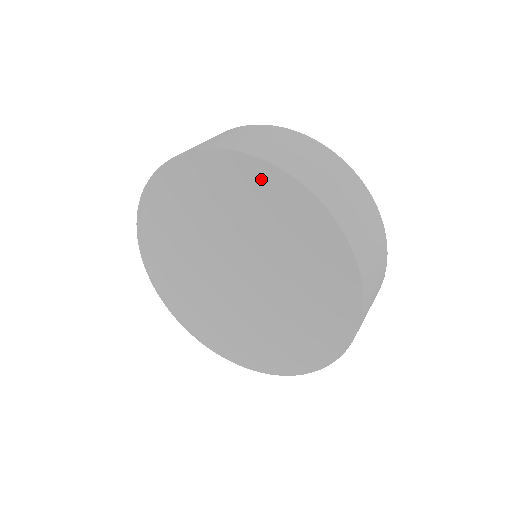
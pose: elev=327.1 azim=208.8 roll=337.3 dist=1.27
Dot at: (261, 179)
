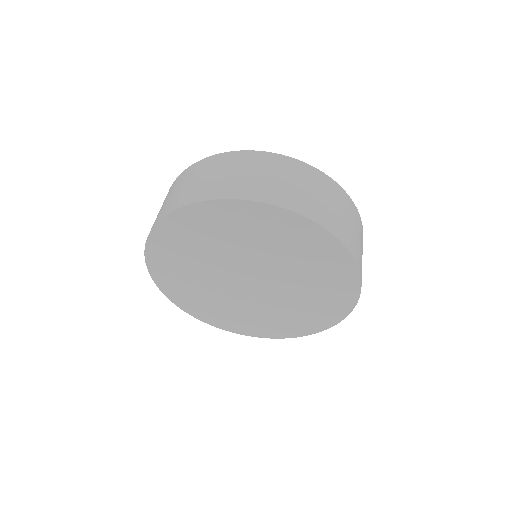
Dot at: (216, 213)
